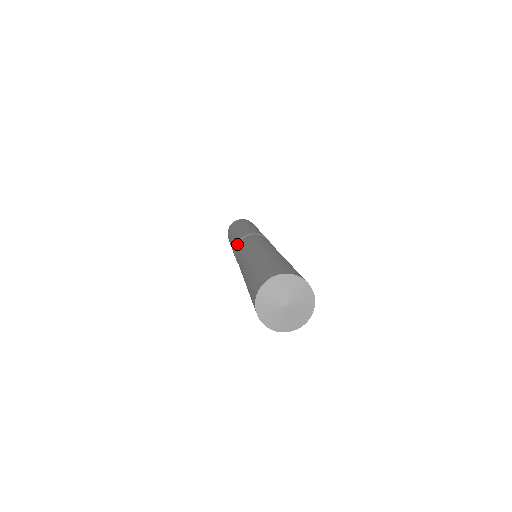
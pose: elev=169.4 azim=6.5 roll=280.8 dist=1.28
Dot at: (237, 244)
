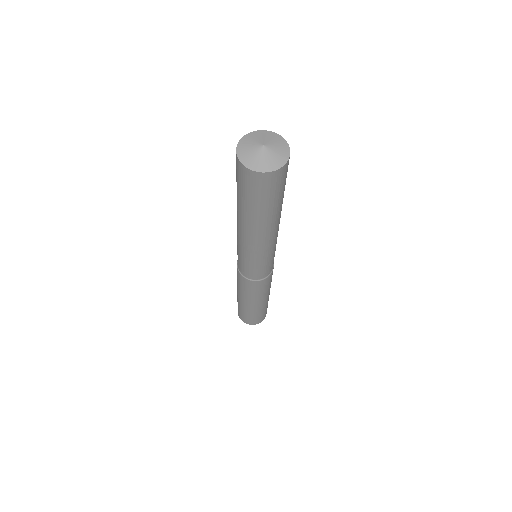
Dot at: (237, 265)
